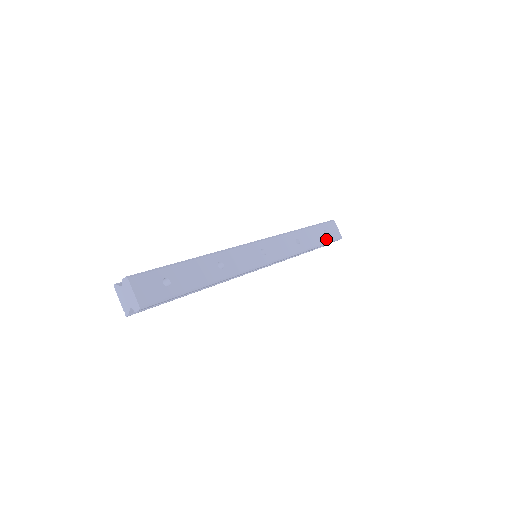
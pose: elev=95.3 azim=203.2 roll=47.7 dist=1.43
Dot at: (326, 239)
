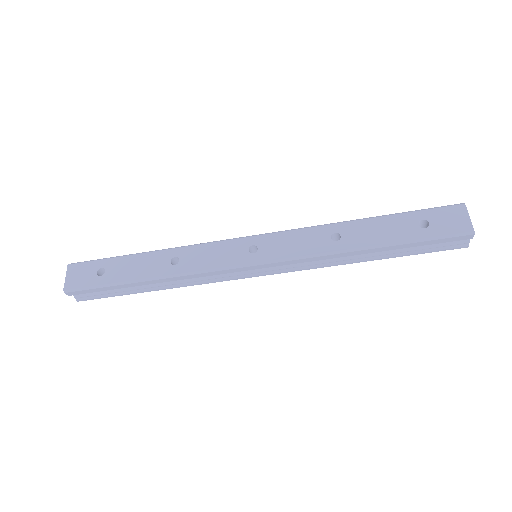
Dot at: (418, 234)
